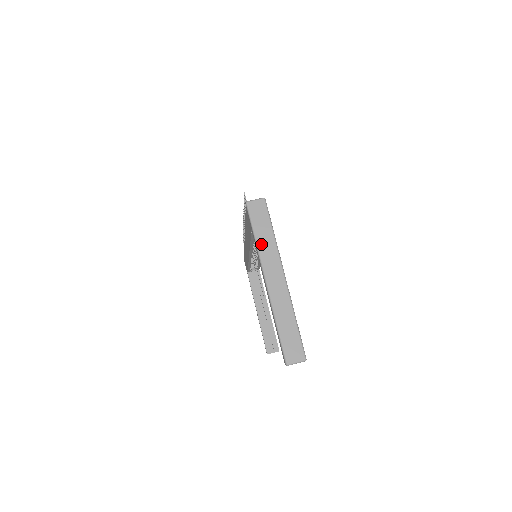
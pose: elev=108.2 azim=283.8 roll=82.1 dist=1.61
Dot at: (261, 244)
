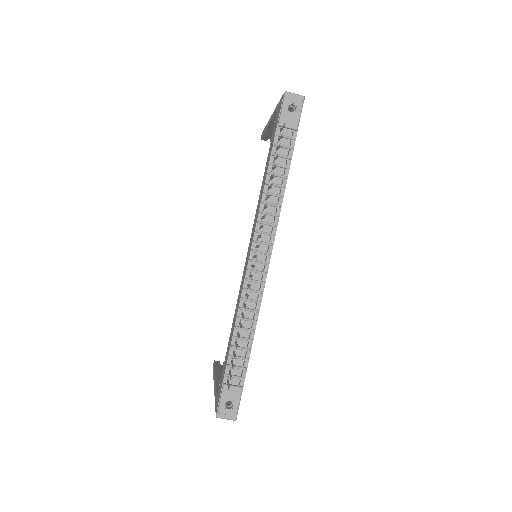
Dot at: occluded
